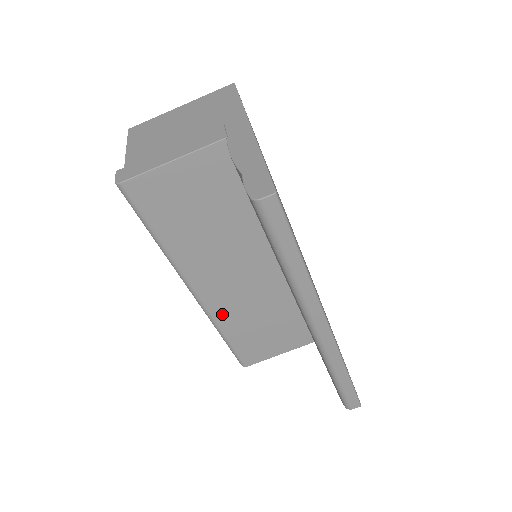
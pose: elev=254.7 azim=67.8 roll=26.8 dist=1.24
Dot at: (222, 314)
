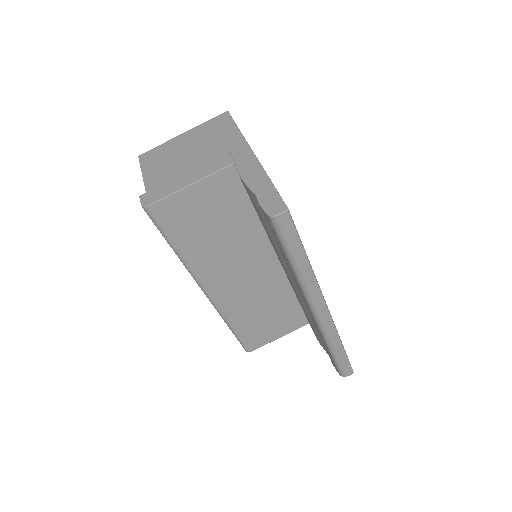
Dot at: (230, 308)
